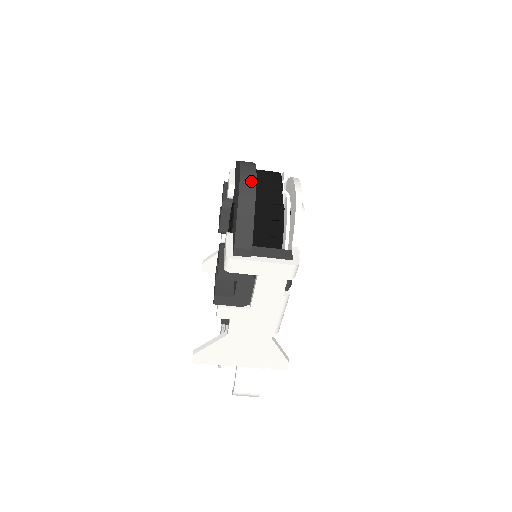
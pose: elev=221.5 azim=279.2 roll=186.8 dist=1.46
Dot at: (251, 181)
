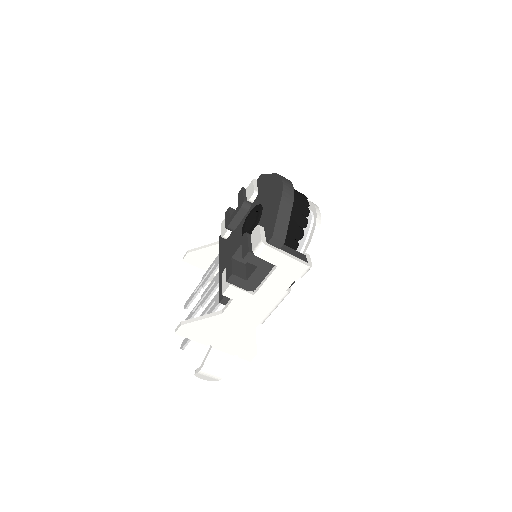
Dot at: (291, 191)
